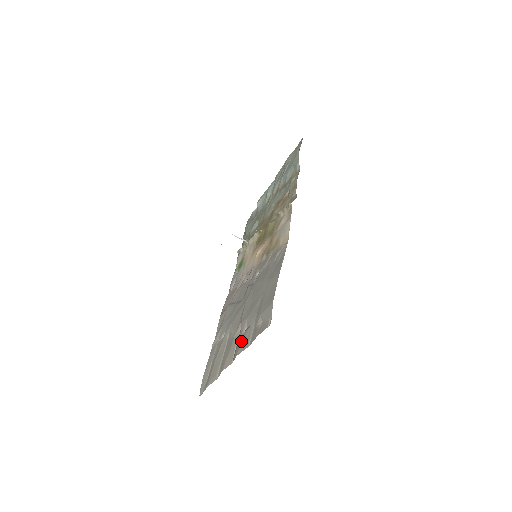
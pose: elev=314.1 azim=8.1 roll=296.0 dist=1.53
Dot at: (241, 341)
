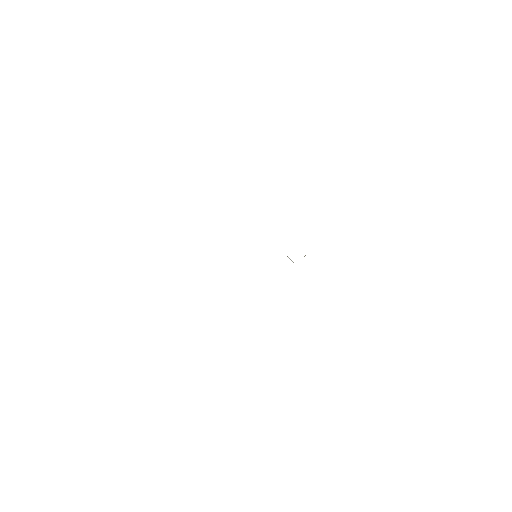
Dot at: occluded
